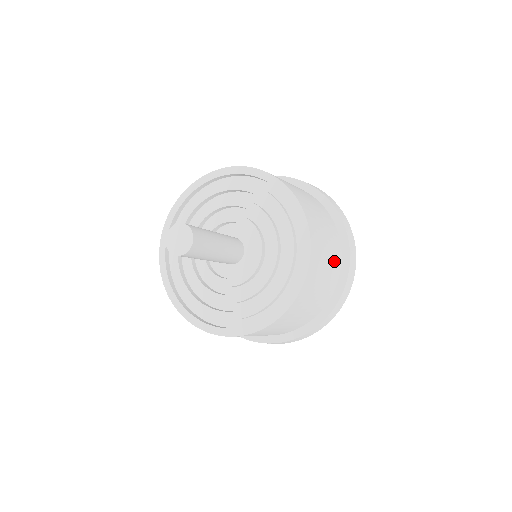
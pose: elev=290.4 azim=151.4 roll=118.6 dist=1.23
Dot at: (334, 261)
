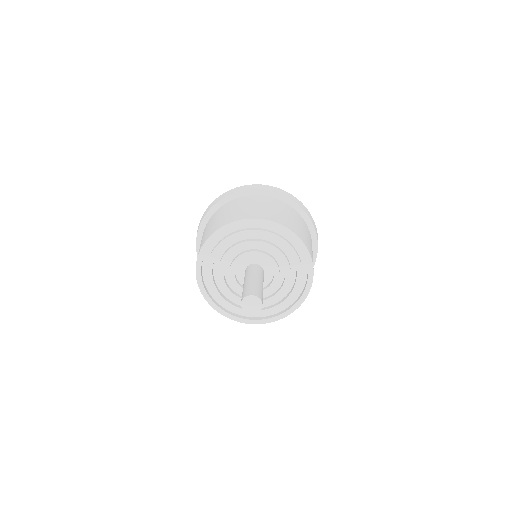
Dot at: (296, 217)
